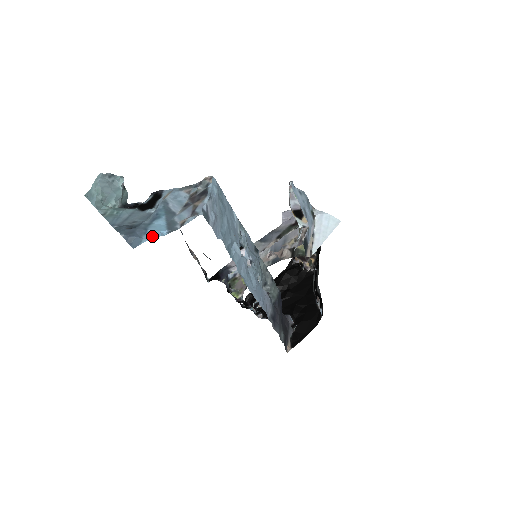
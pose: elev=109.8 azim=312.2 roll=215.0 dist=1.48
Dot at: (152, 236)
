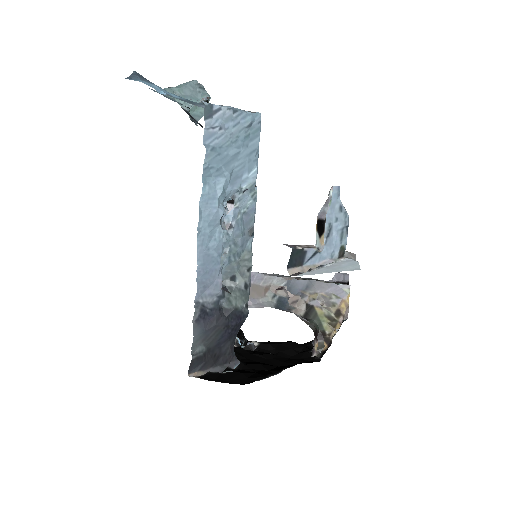
Dot at: (150, 85)
